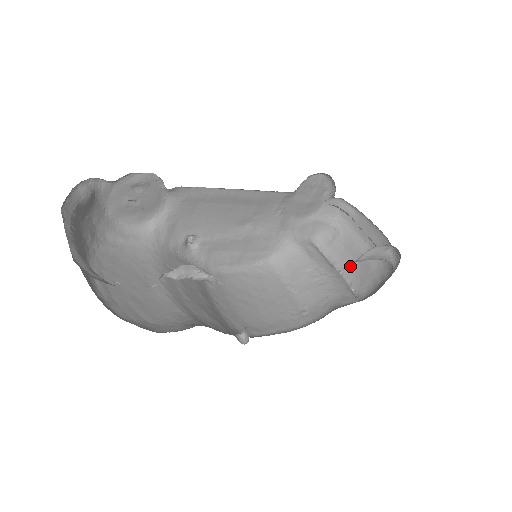
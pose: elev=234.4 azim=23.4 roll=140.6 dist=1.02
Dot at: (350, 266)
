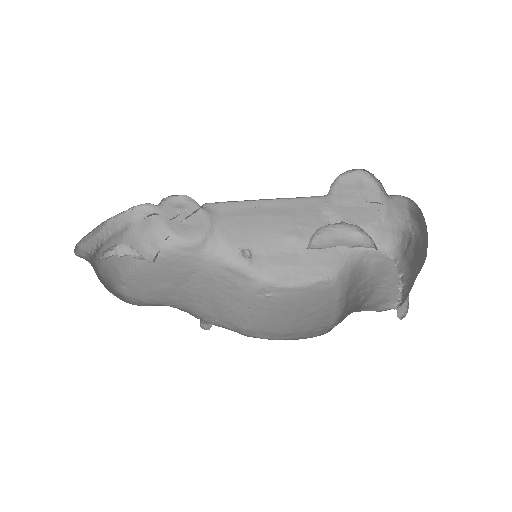
Dot at: (412, 276)
